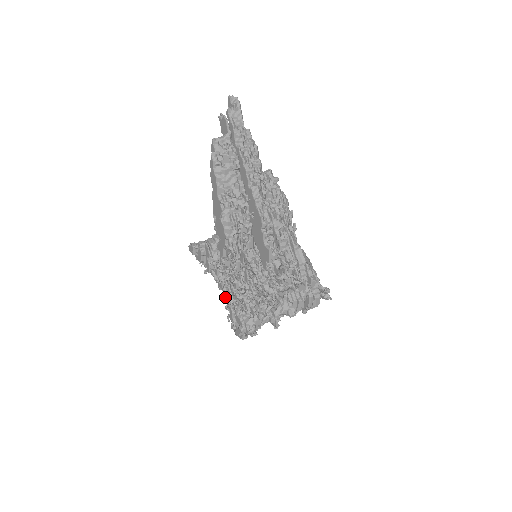
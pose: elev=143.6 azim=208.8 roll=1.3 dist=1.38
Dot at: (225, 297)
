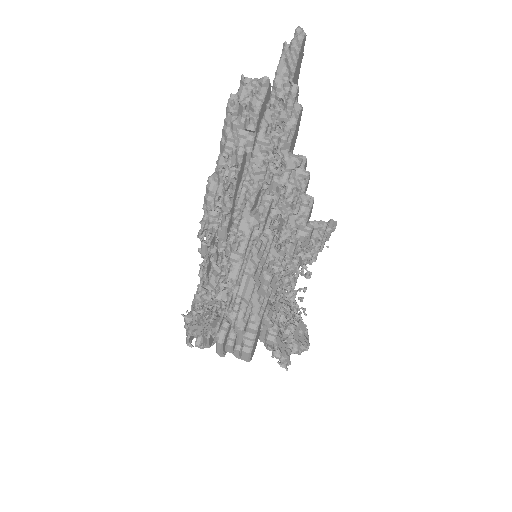
Dot at: occluded
